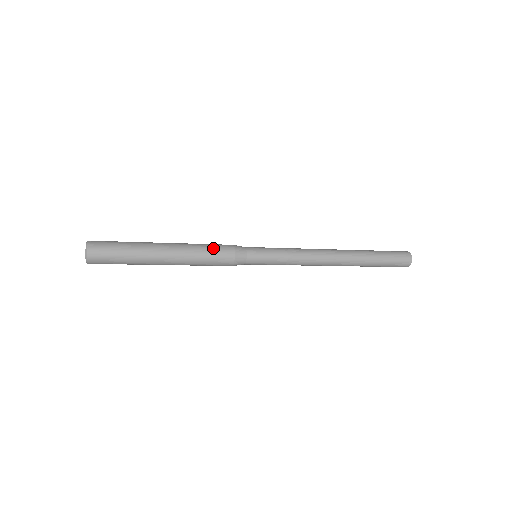
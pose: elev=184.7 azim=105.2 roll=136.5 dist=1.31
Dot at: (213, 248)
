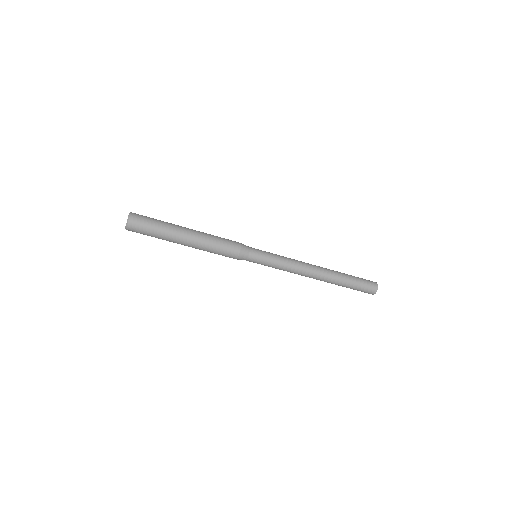
Dot at: (224, 238)
